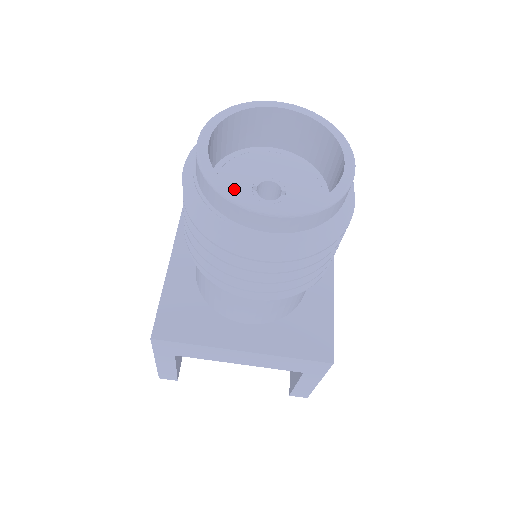
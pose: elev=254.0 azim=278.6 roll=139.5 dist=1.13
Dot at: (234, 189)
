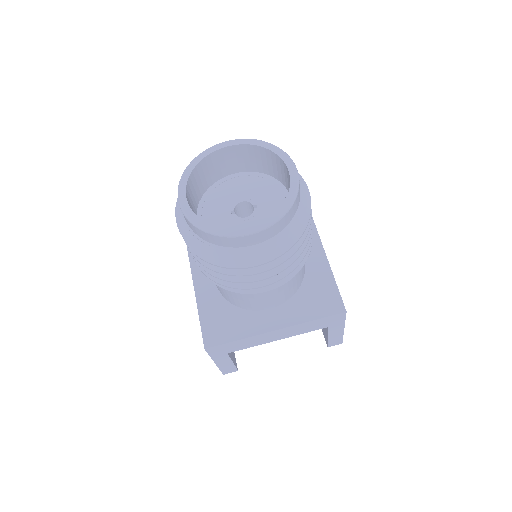
Dot at: (218, 219)
